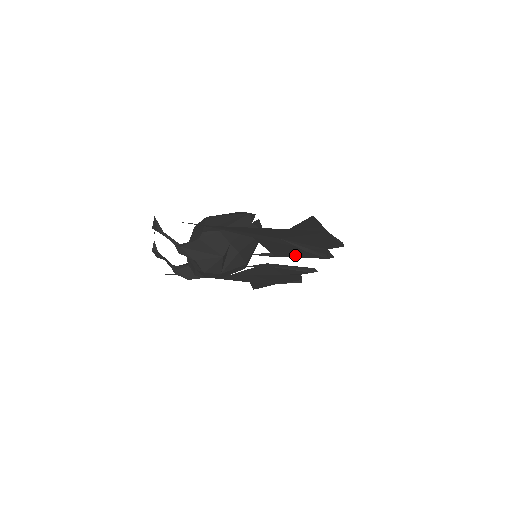
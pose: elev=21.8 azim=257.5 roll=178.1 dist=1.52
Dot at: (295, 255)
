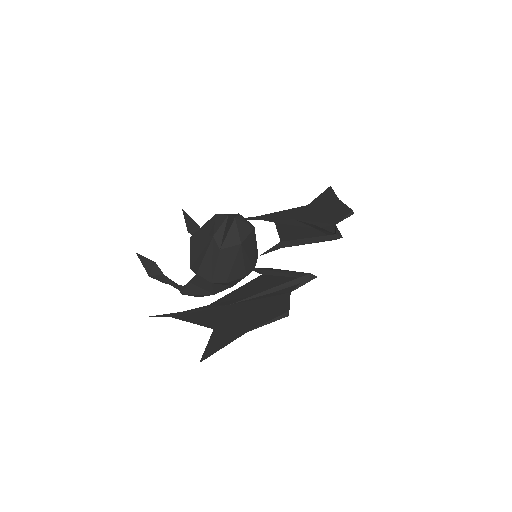
Dot at: (274, 279)
